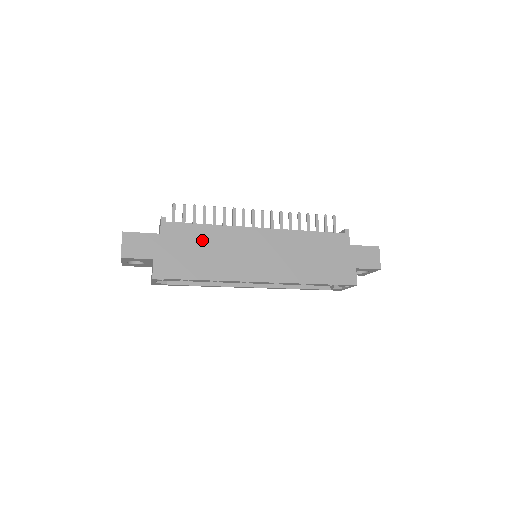
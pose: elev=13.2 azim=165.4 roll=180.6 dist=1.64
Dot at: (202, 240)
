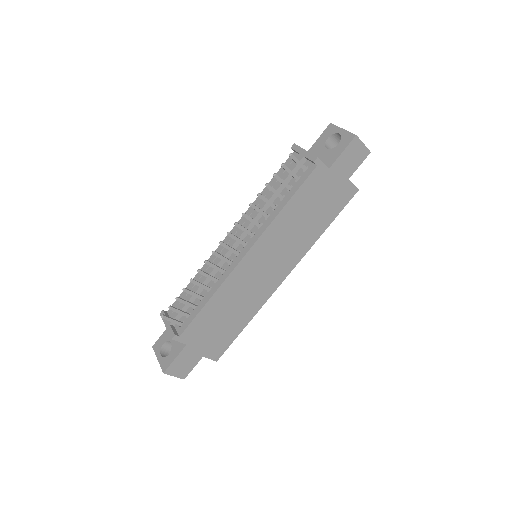
Dot at: (217, 312)
